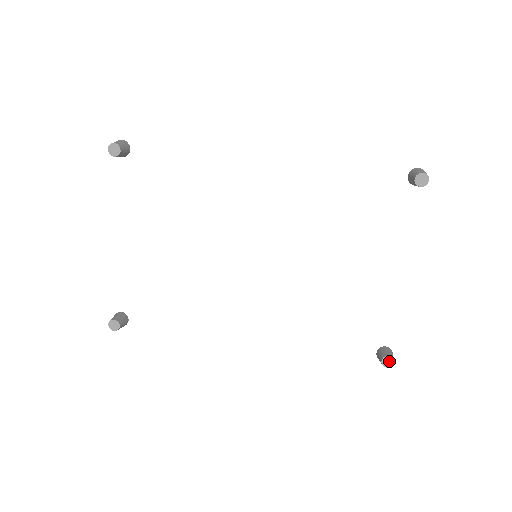
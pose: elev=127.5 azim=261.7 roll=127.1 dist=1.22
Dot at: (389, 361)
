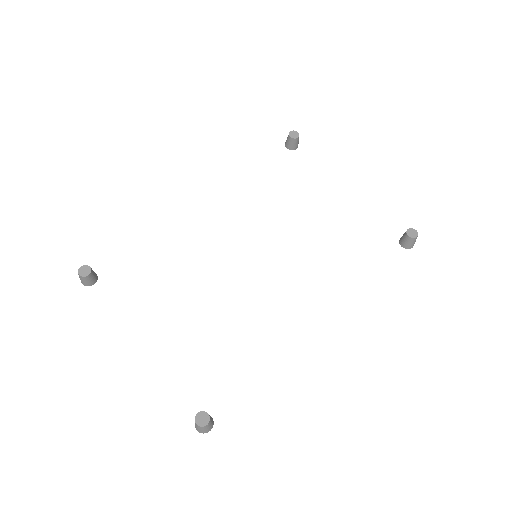
Dot at: (412, 232)
